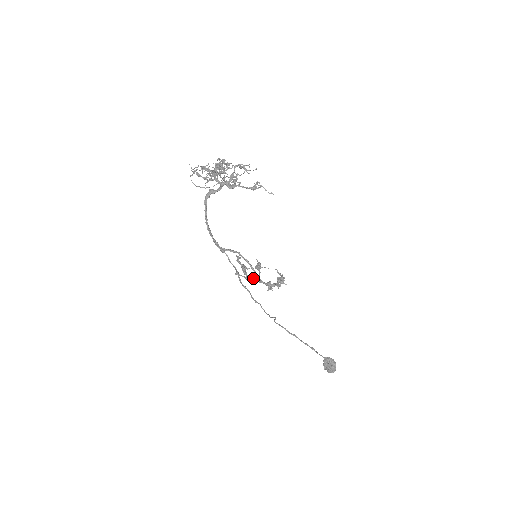
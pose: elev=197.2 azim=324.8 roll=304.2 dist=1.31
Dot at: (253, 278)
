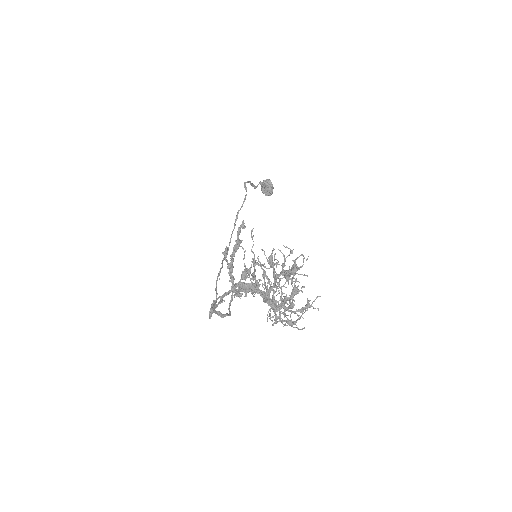
Dot at: occluded
